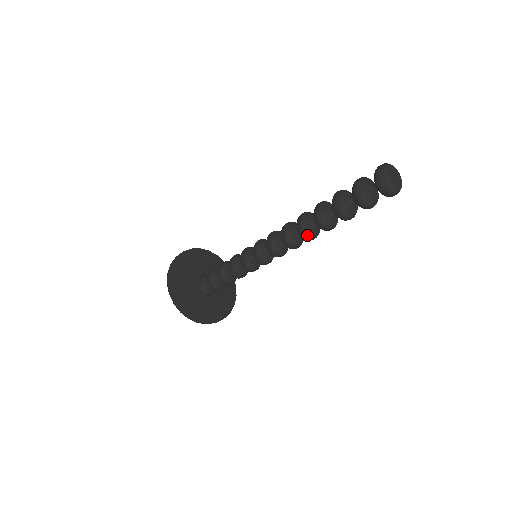
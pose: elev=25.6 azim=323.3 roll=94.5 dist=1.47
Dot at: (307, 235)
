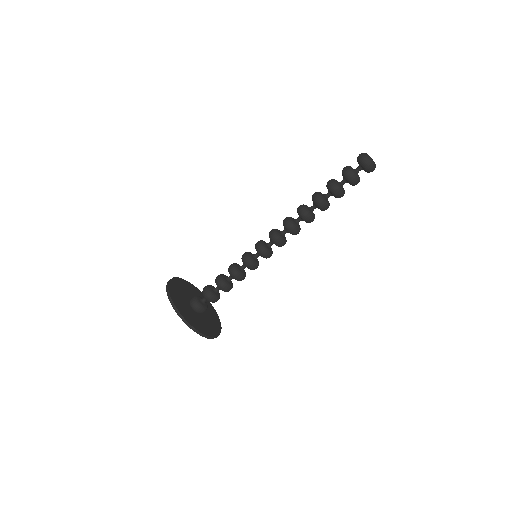
Dot at: (303, 207)
